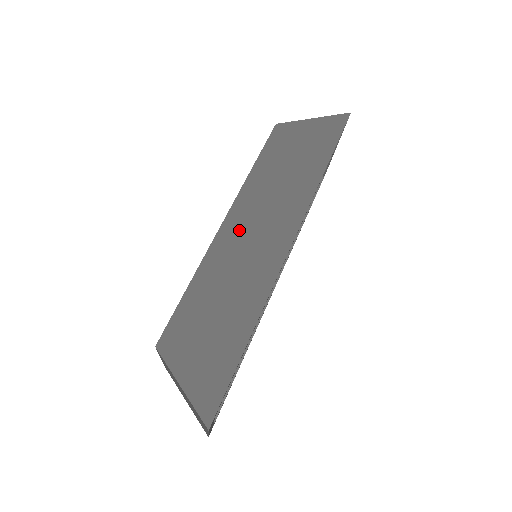
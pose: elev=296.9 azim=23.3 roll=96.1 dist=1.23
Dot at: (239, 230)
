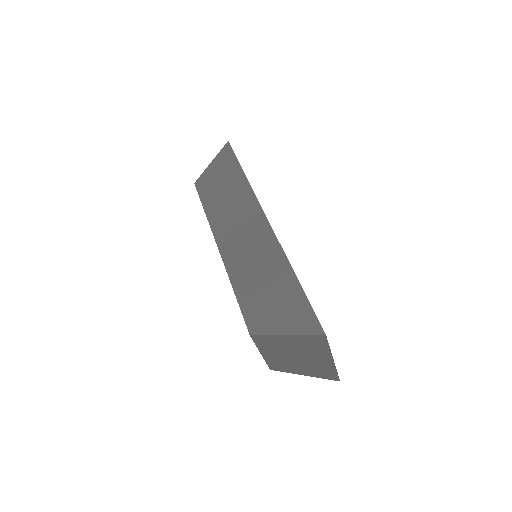
Dot at: (231, 242)
